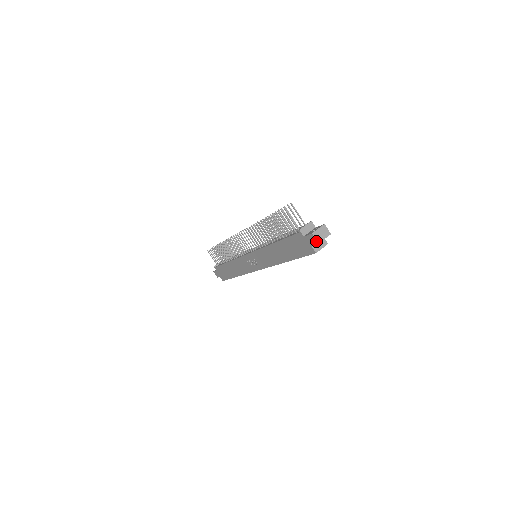
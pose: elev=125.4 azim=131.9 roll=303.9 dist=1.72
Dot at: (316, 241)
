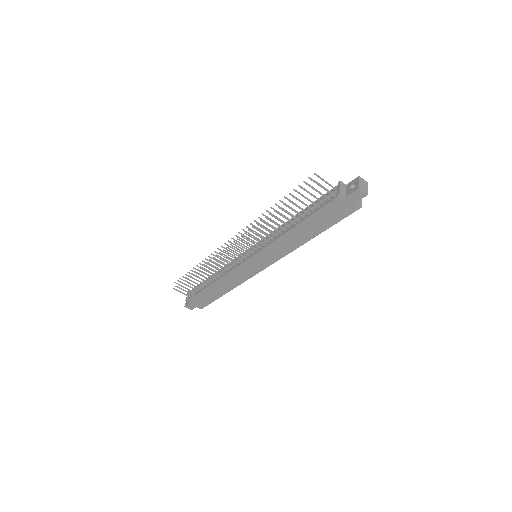
Dot at: (364, 194)
